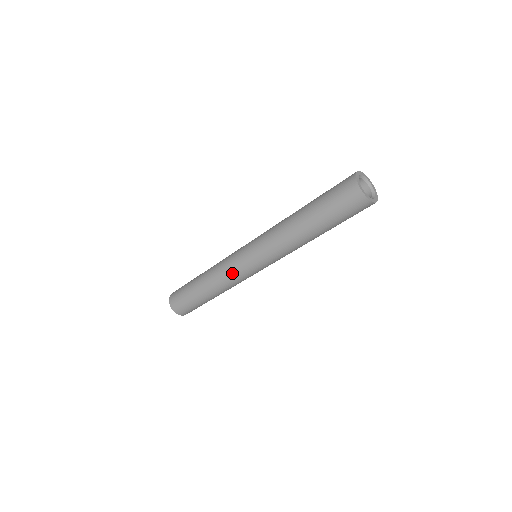
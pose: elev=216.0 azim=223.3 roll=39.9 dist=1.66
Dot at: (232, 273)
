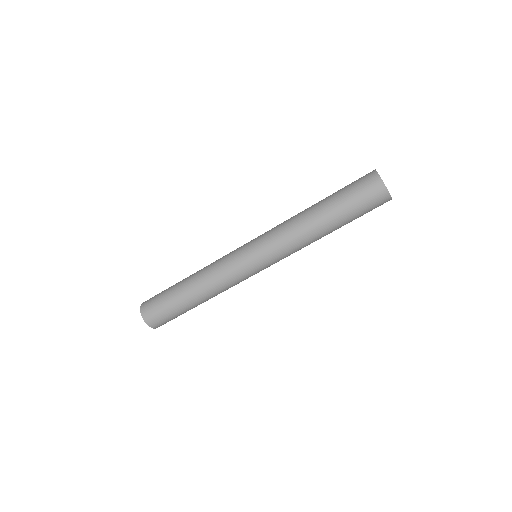
Dot at: (232, 275)
